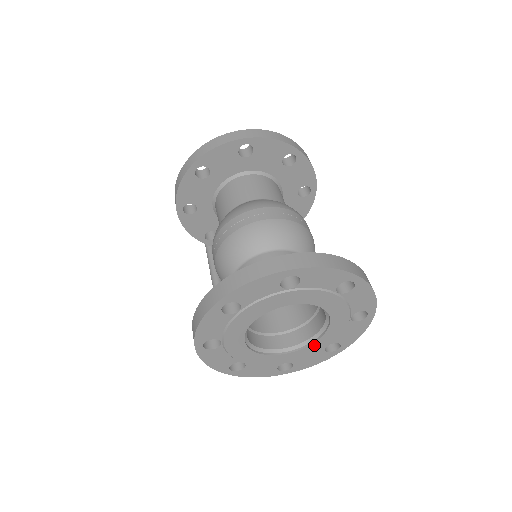
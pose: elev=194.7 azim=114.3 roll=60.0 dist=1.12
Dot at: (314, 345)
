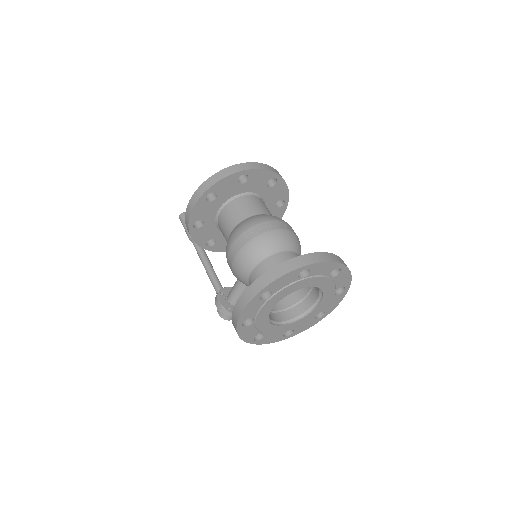
Dot at: (310, 315)
